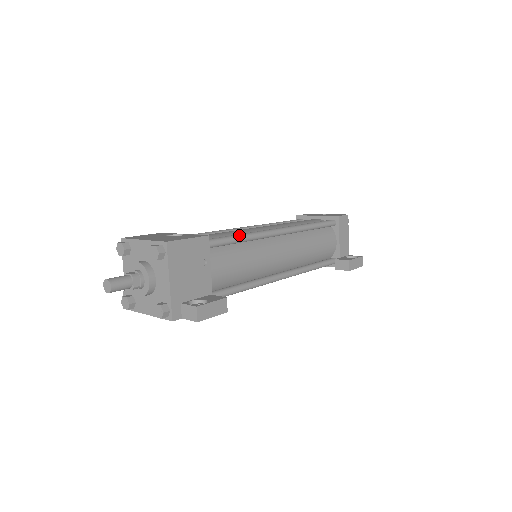
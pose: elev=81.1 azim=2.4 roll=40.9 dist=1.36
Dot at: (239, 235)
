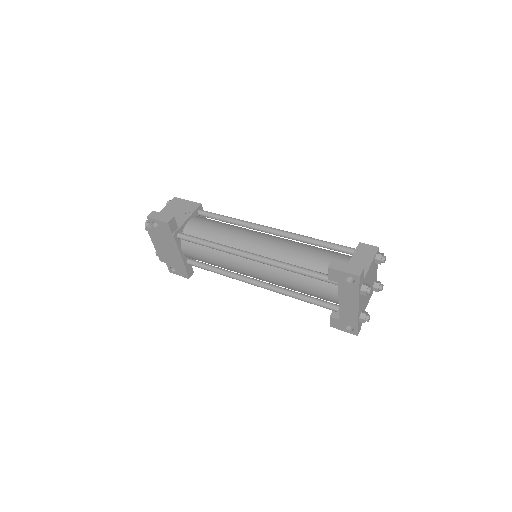
Dot at: (229, 217)
